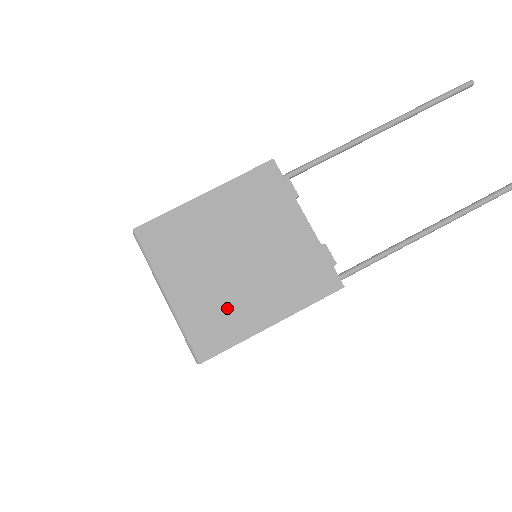
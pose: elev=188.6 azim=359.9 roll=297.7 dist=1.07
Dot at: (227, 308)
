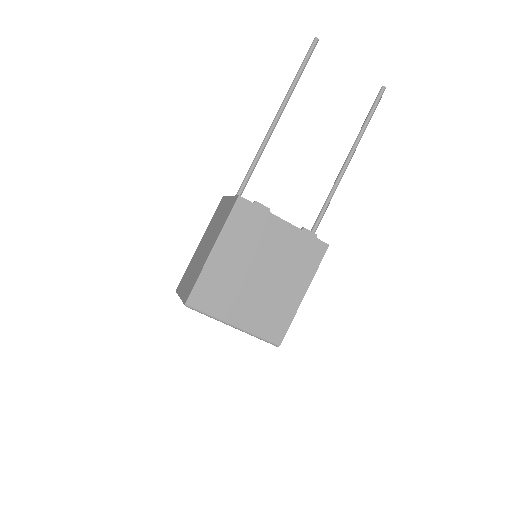
Dot at: (274, 306)
